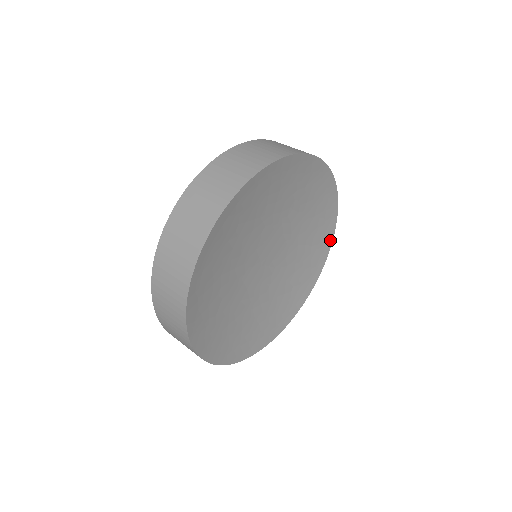
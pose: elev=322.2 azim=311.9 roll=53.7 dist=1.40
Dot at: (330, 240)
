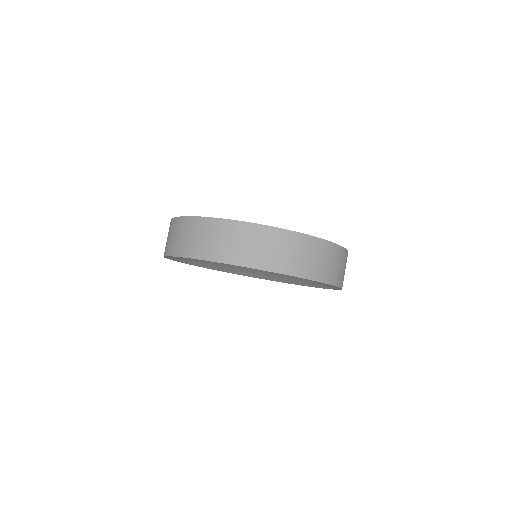
Dot at: (339, 288)
